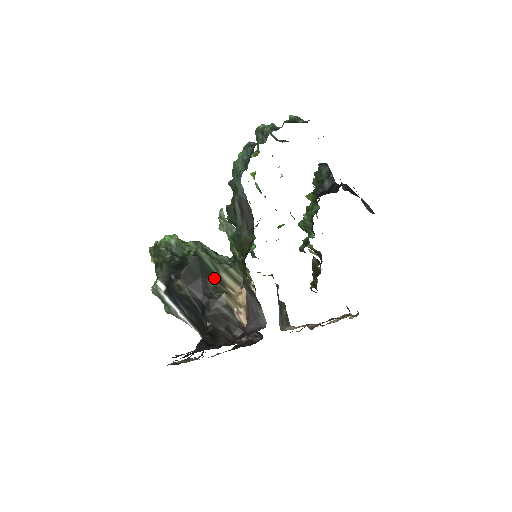
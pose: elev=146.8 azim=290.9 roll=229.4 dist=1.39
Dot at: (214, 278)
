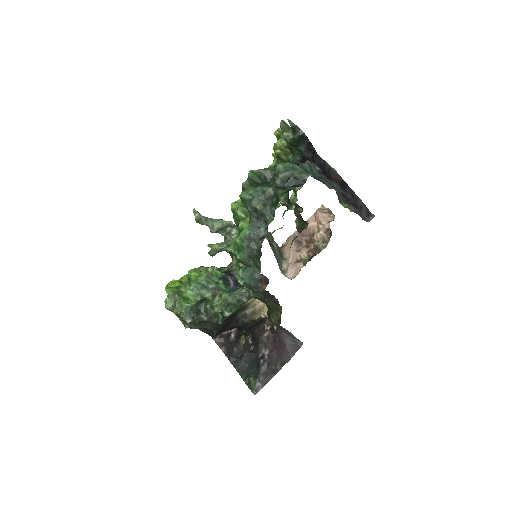
Dot at: (240, 311)
